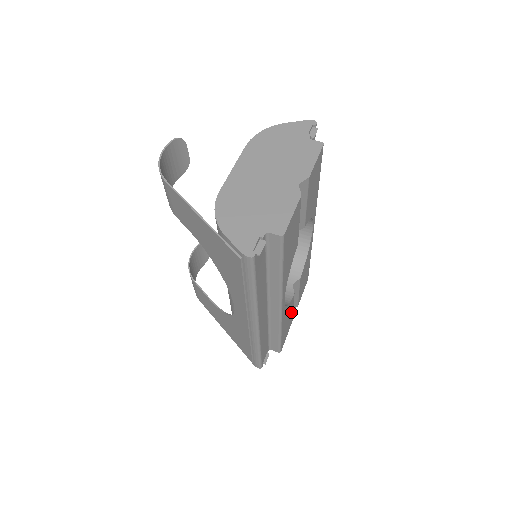
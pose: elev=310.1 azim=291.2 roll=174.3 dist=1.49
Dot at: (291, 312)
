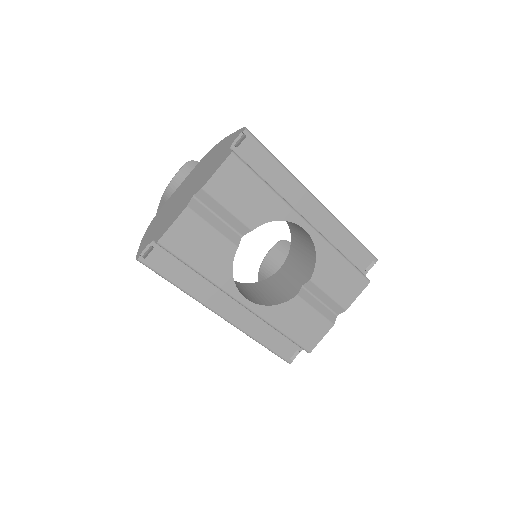
Dot at: (310, 314)
